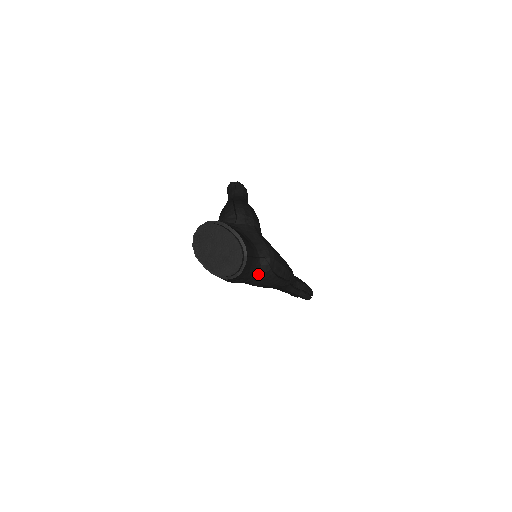
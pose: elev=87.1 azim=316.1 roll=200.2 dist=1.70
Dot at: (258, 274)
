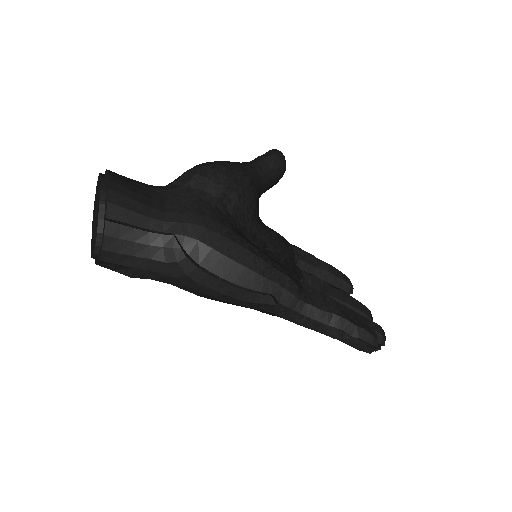
Dot at: (164, 264)
